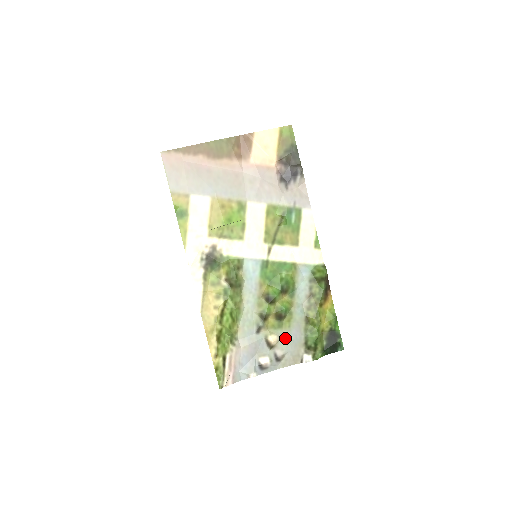
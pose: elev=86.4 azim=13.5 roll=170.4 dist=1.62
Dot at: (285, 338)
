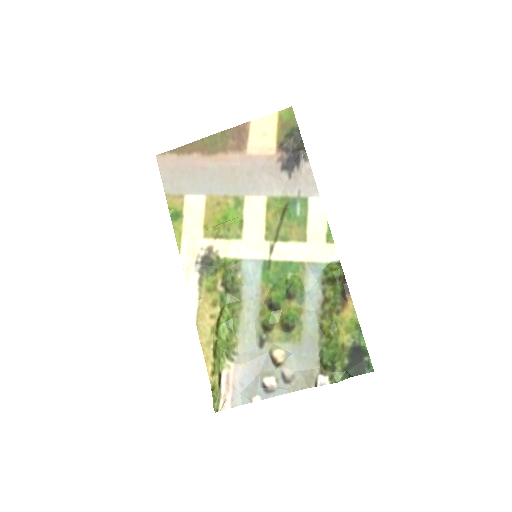
Dot at: (295, 354)
